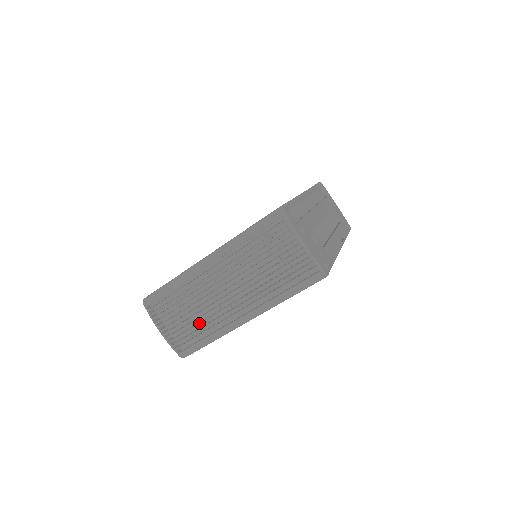
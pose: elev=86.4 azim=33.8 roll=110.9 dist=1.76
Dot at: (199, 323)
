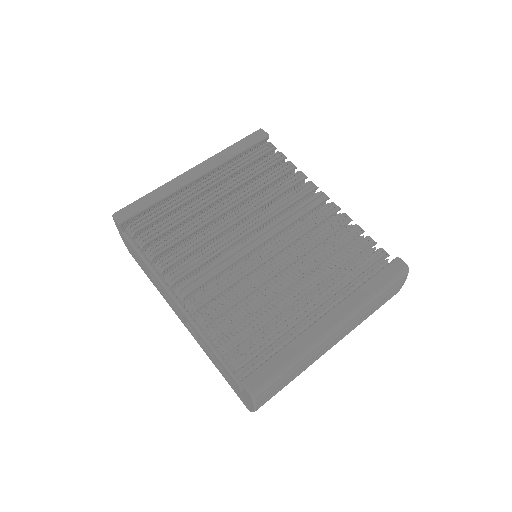
Dot at: occluded
